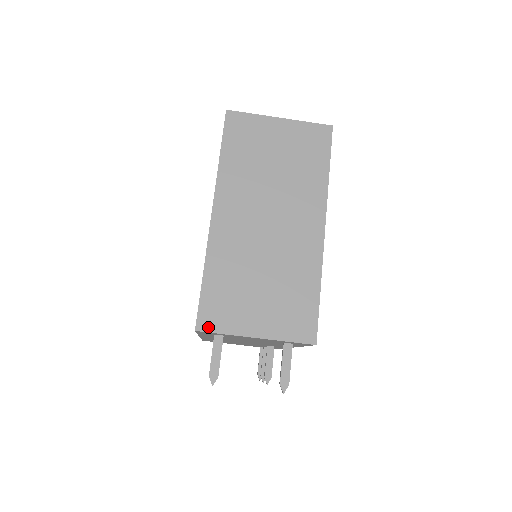
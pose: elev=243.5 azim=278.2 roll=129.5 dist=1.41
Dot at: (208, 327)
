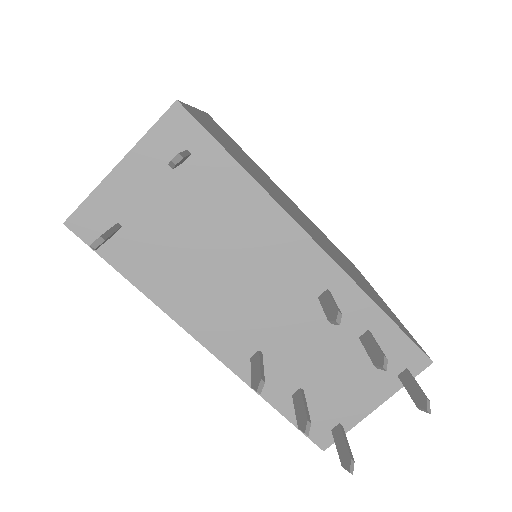
Dot at: (76, 211)
